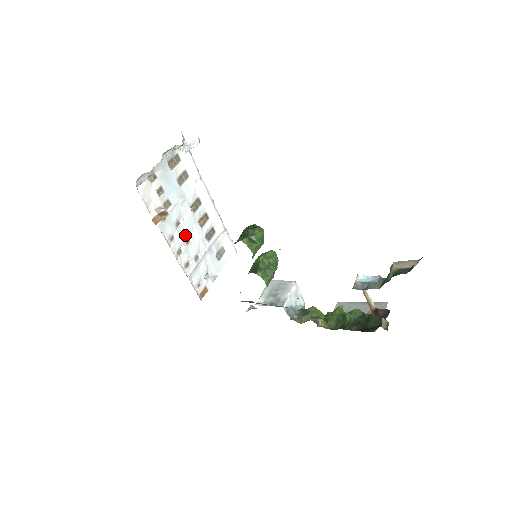
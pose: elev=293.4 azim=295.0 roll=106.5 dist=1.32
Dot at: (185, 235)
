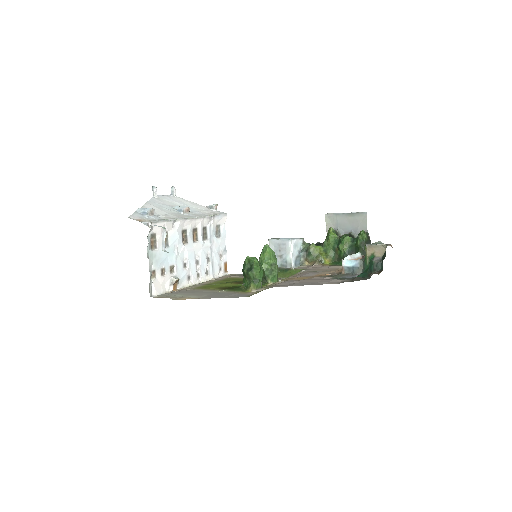
Dot at: (193, 263)
